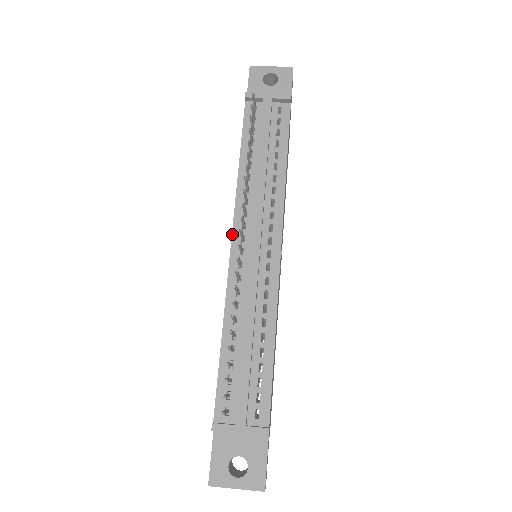
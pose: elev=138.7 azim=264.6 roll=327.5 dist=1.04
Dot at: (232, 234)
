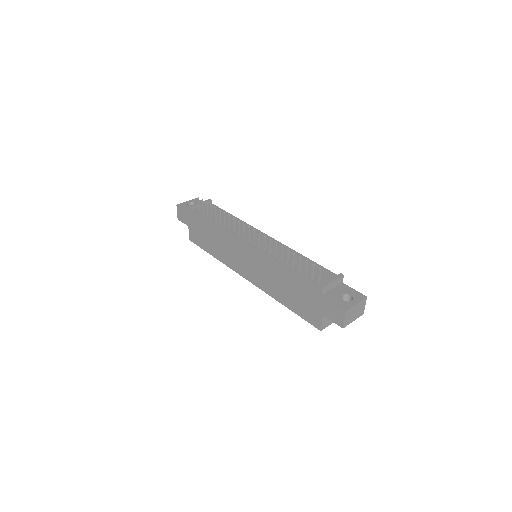
Dot at: (242, 242)
